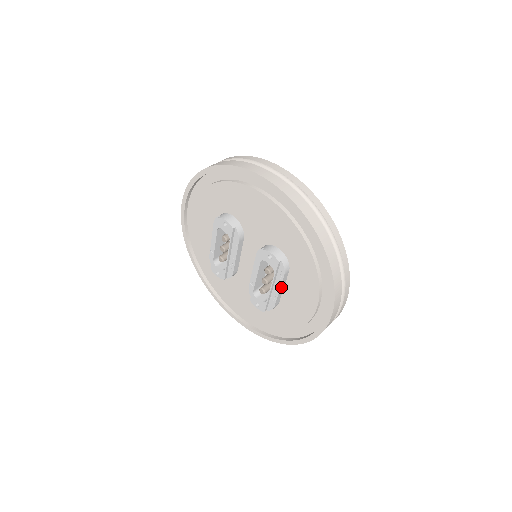
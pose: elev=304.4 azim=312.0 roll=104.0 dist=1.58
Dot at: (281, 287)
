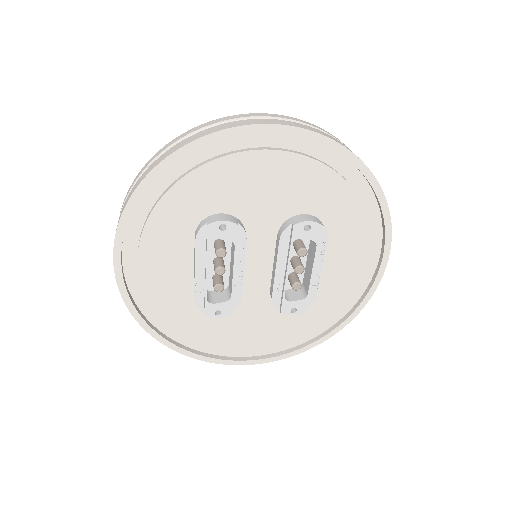
Dot at: (322, 262)
